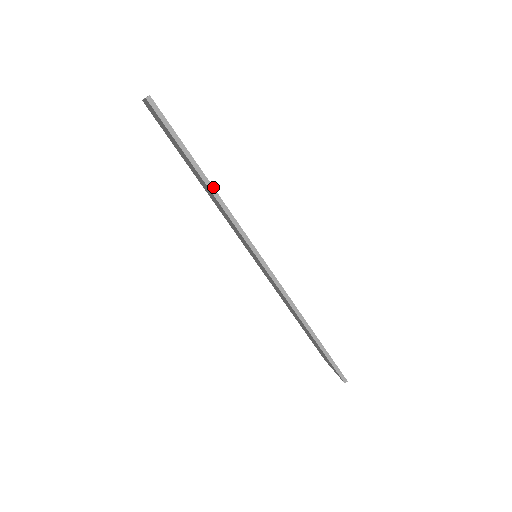
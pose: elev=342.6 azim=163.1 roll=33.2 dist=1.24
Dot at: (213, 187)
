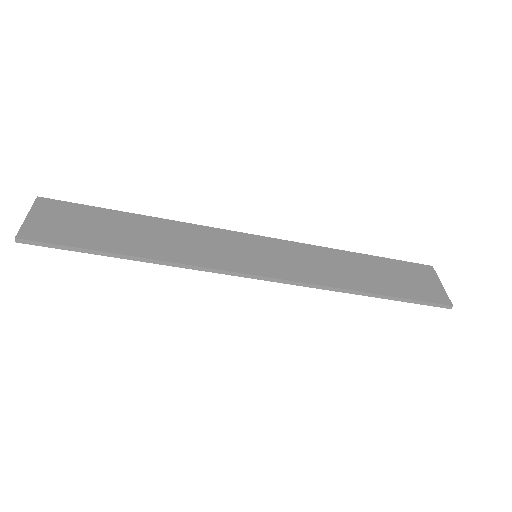
Dot at: (144, 258)
